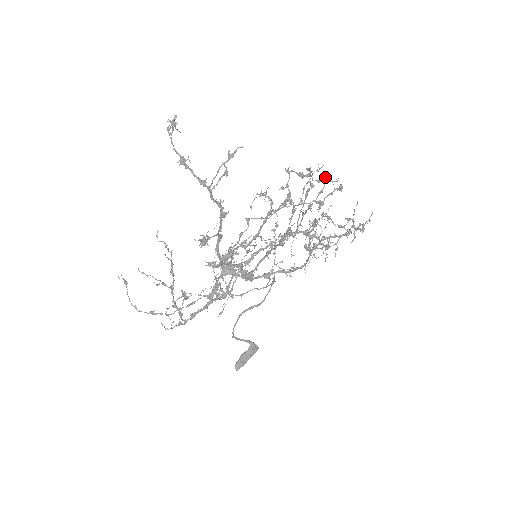
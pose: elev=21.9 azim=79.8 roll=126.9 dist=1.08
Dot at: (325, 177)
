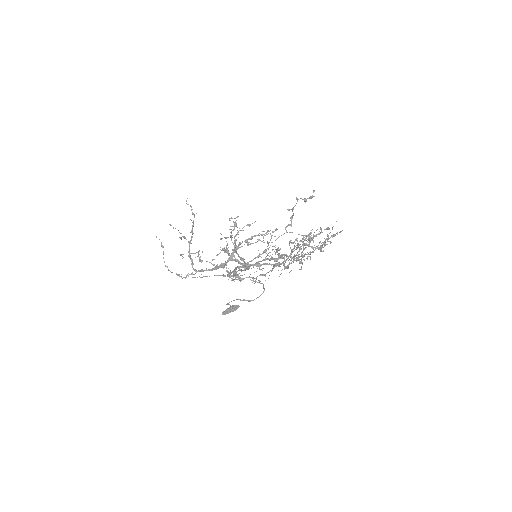
Dot at: occluded
